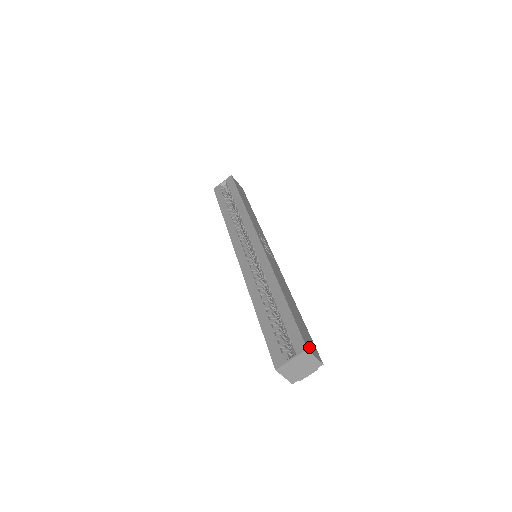
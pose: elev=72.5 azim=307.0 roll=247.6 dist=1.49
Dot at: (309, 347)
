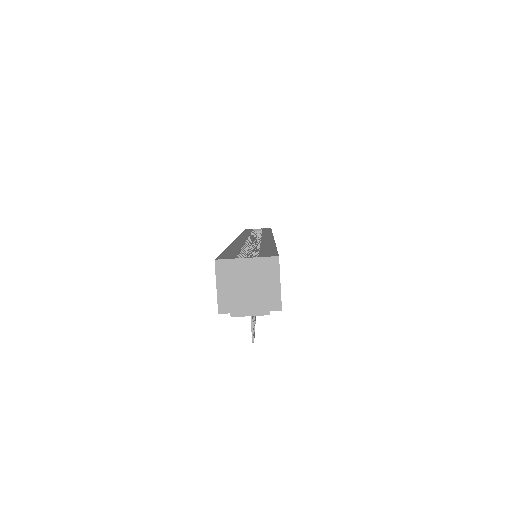
Dot at: occluded
